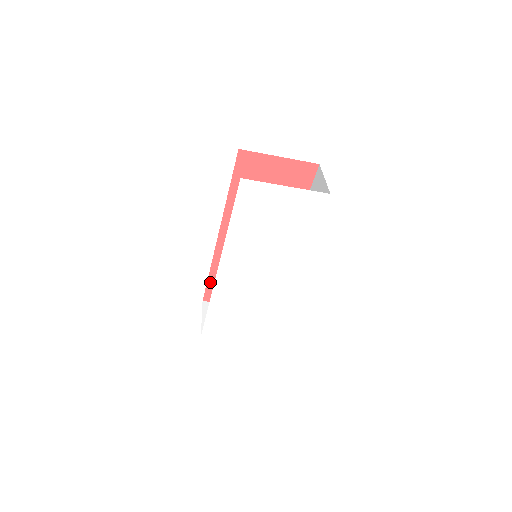
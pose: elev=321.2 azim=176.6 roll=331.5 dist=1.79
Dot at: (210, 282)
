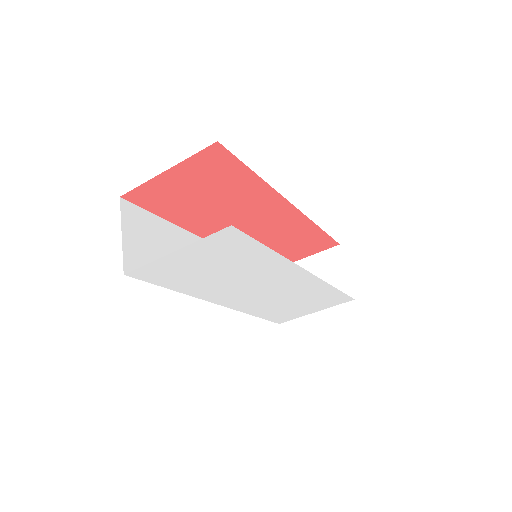
Dot at: occluded
